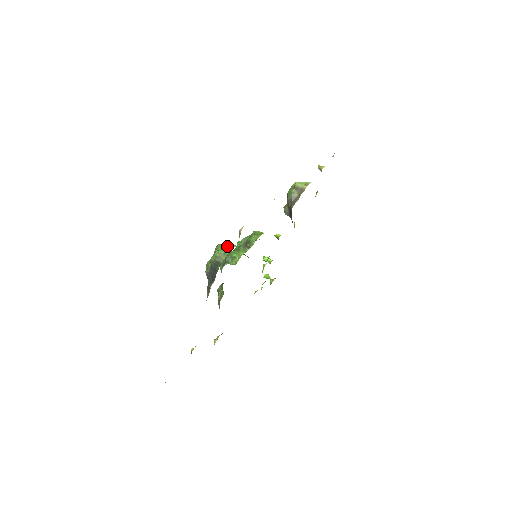
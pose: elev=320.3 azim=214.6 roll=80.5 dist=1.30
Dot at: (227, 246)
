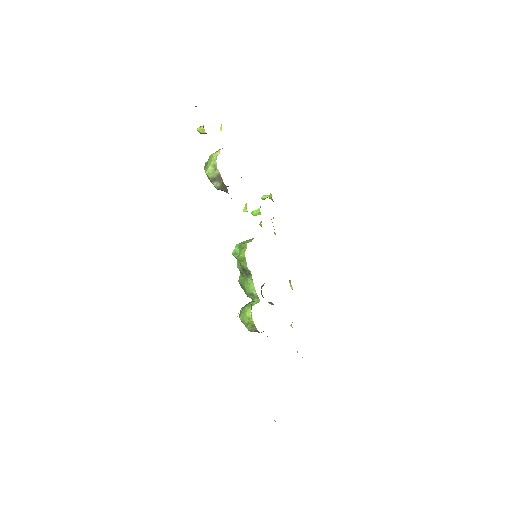
Dot at: (247, 320)
